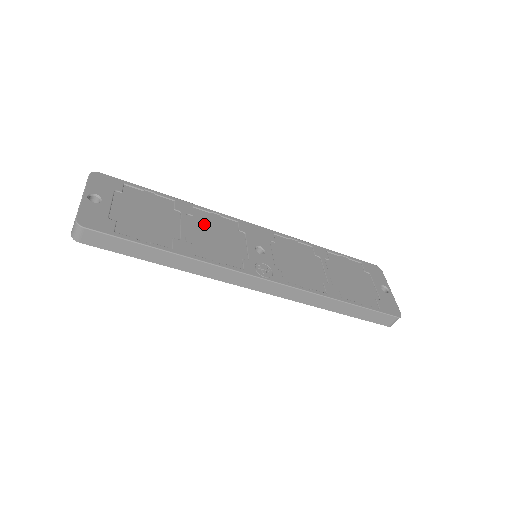
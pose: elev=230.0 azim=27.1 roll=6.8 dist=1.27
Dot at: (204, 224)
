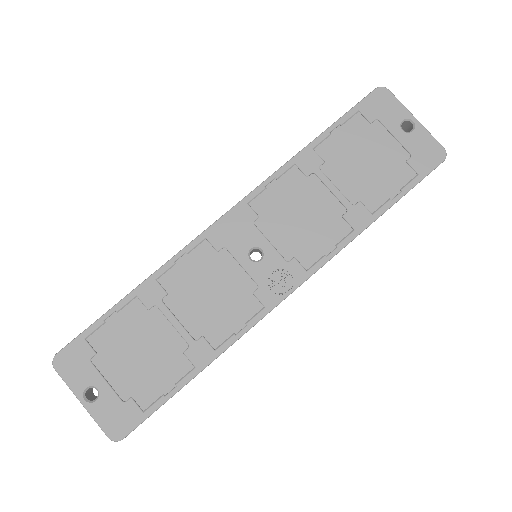
Dot at: (185, 291)
